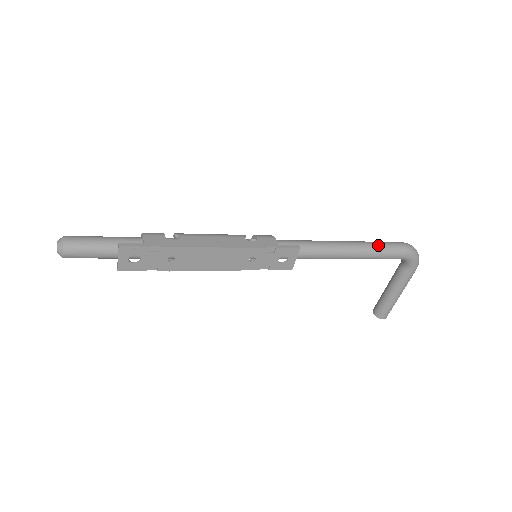
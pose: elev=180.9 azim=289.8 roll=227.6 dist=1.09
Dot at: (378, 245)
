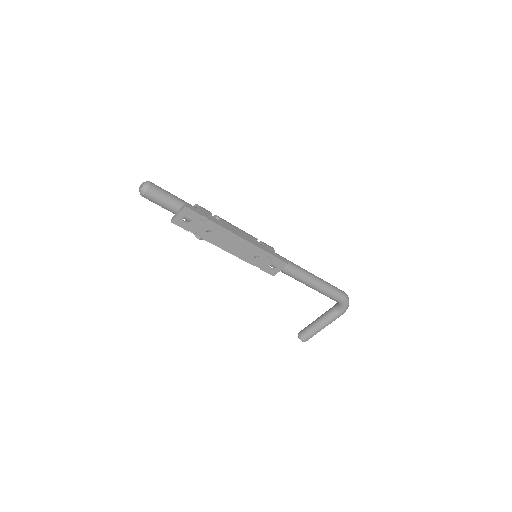
Dot at: (330, 286)
